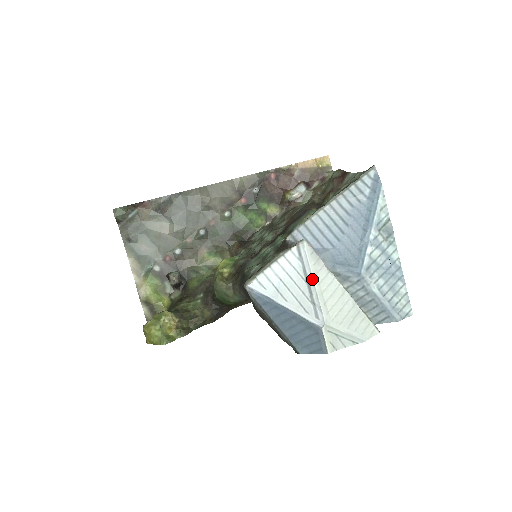
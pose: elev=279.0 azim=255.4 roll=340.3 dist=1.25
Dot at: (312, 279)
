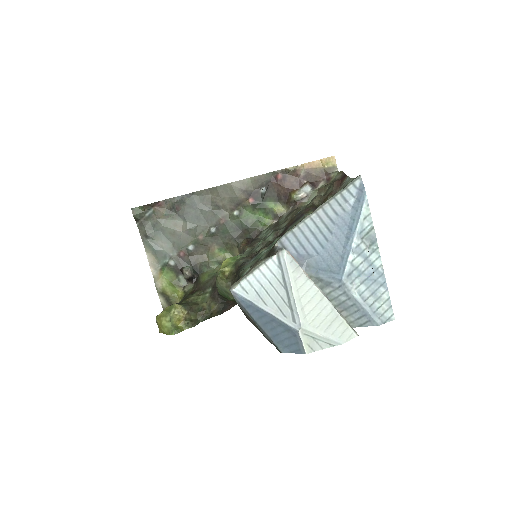
Dot at: (290, 286)
